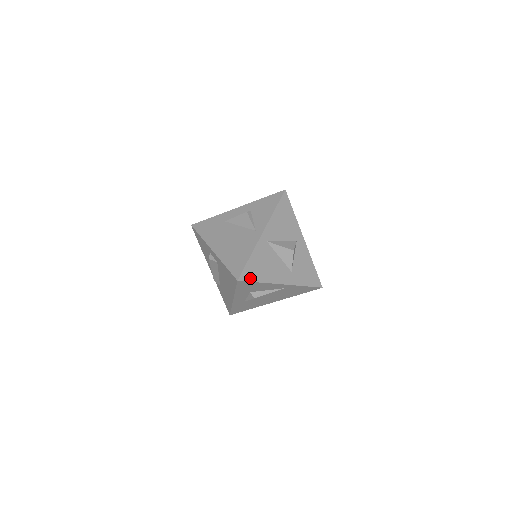
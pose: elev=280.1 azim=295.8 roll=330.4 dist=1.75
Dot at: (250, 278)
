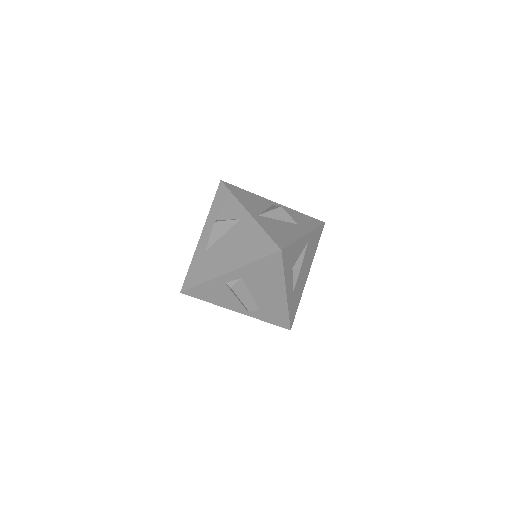
Dot at: (285, 244)
